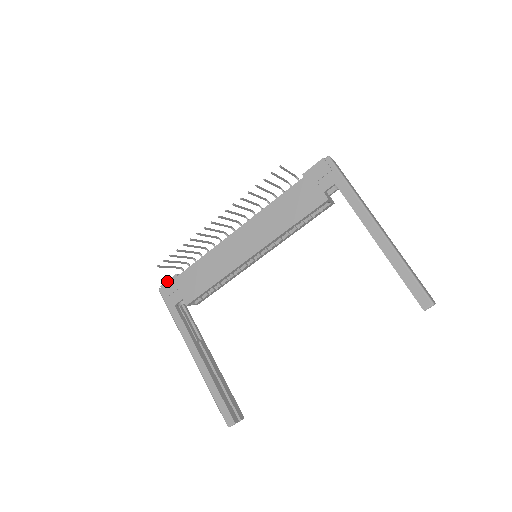
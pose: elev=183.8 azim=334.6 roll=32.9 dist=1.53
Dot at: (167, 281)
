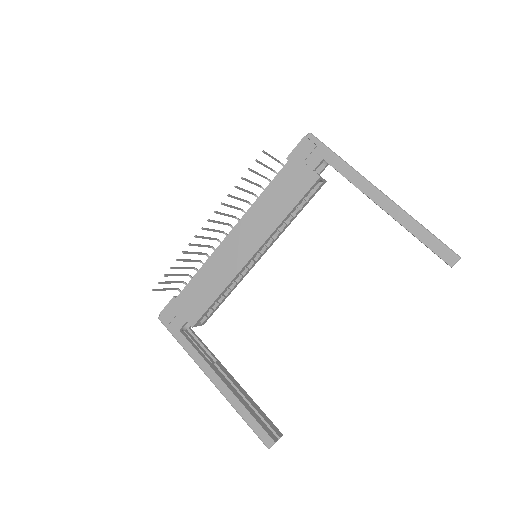
Dot at: (165, 306)
